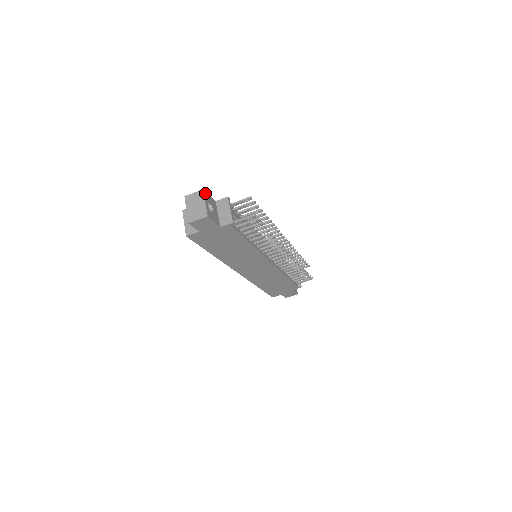
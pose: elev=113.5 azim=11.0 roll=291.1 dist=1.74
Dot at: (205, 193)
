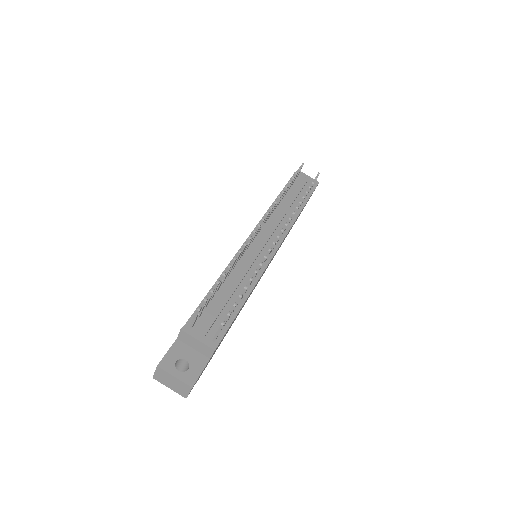
Dot at: (163, 364)
